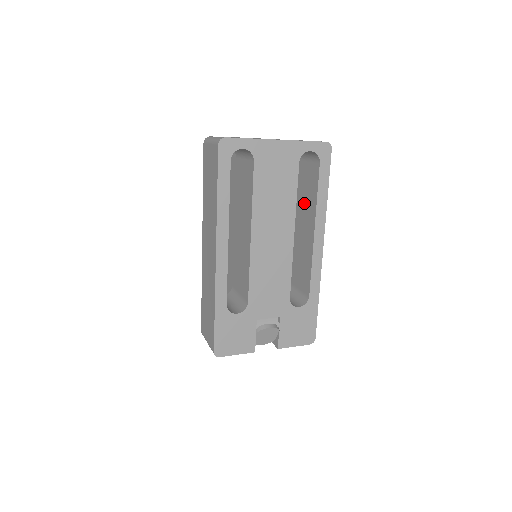
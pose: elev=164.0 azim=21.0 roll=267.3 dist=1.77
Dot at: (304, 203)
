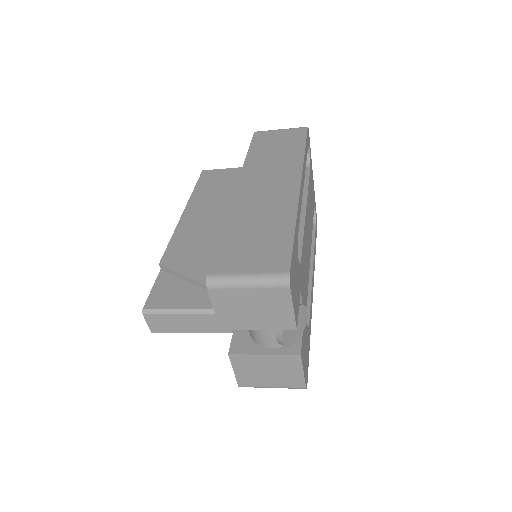
Dot at: occluded
